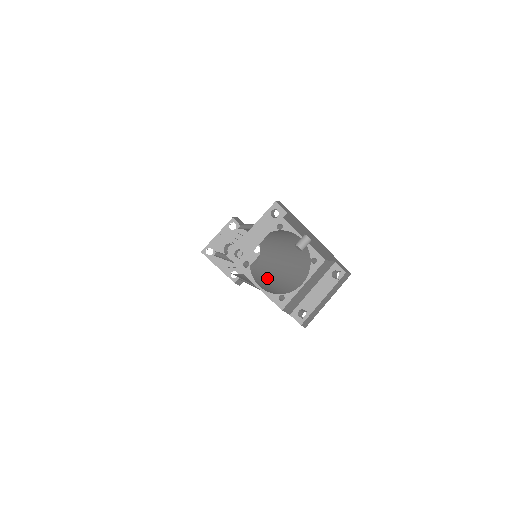
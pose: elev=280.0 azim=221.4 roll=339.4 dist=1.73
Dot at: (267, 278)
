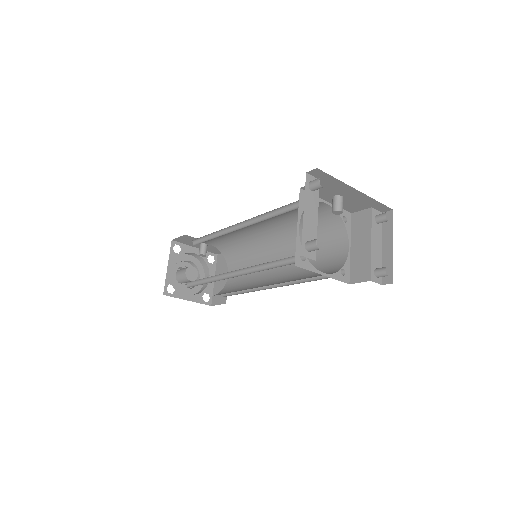
Dot at: (274, 272)
